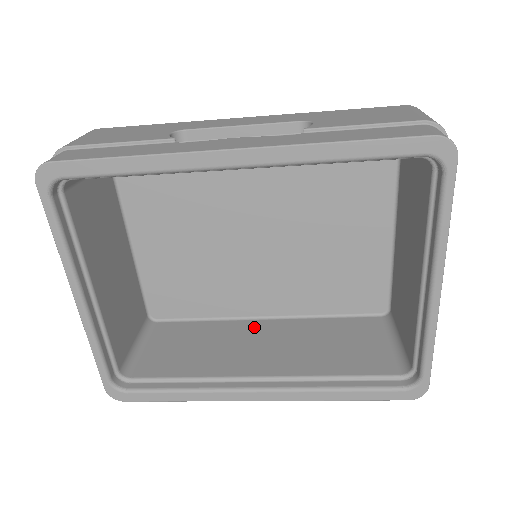
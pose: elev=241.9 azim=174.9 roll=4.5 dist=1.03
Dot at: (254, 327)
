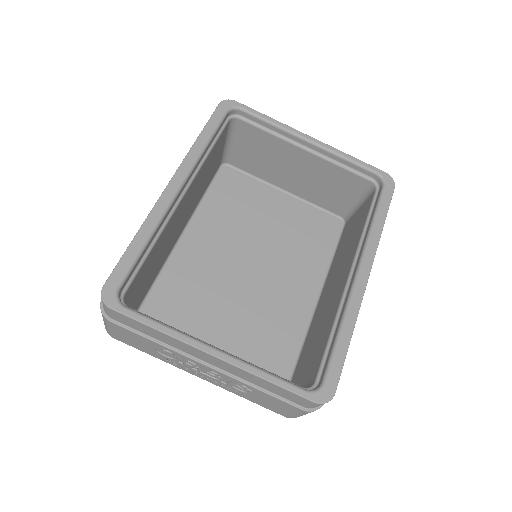
Dot at: (320, 304)
